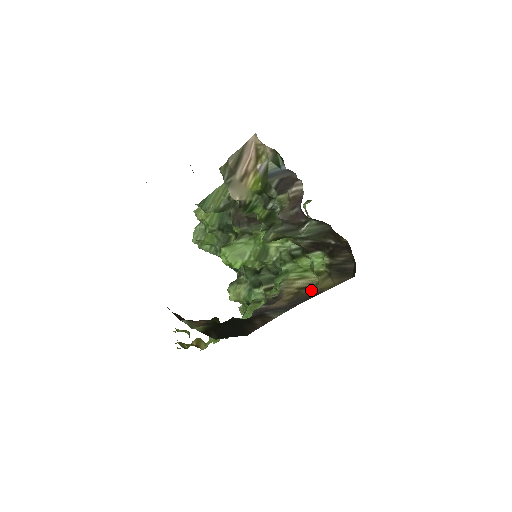
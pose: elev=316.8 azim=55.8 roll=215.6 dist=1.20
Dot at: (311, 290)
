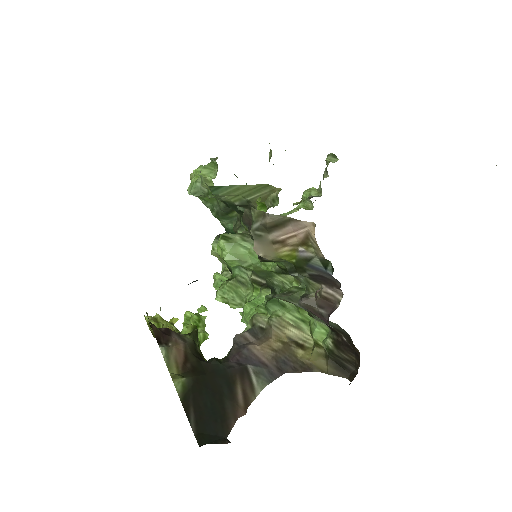
Dot at: (302, 355)
